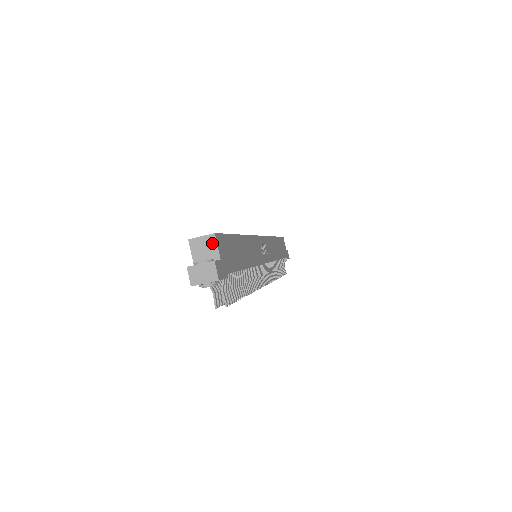
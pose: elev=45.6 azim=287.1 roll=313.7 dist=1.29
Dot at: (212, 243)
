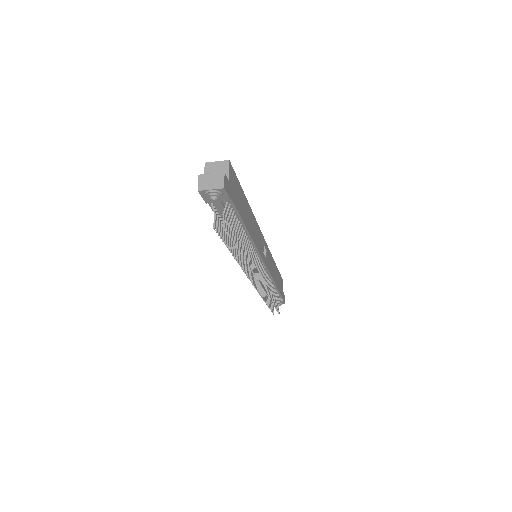
Dot at: (225, 167)
